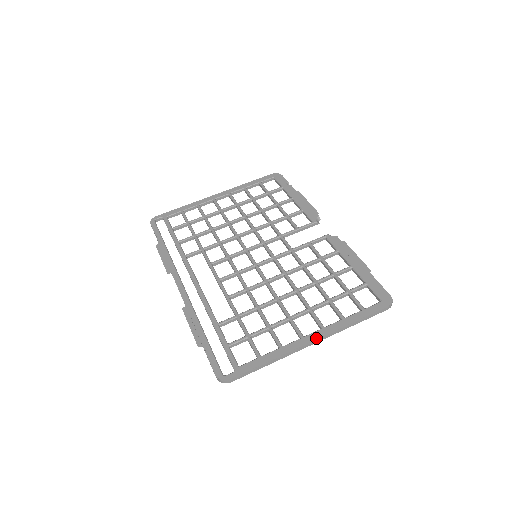
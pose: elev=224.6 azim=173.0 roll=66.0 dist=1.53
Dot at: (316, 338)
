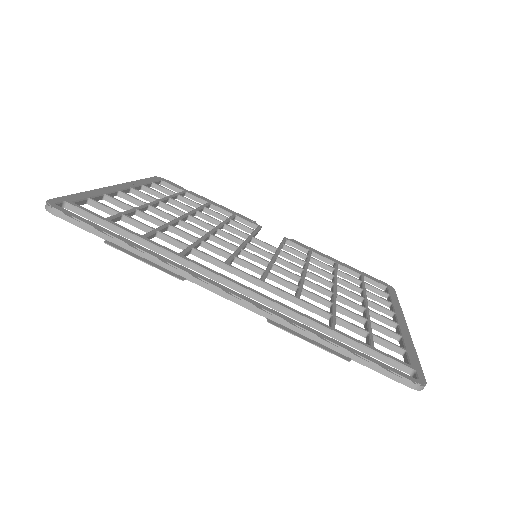
Dot at: (405, 322)
